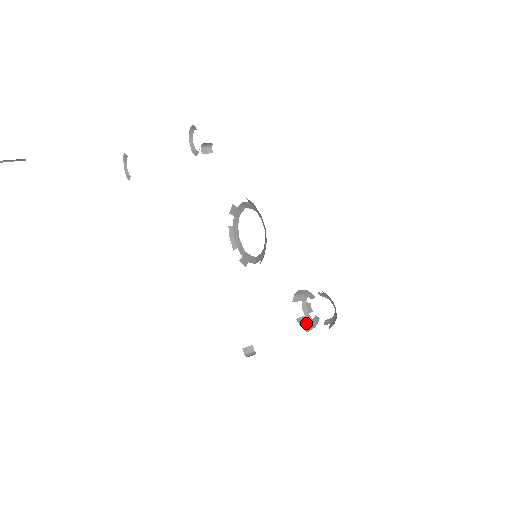
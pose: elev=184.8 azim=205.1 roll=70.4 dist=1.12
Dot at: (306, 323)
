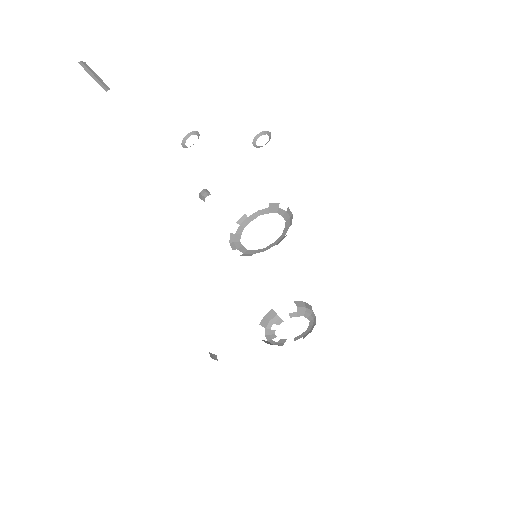
Dot at: (272, 344)
